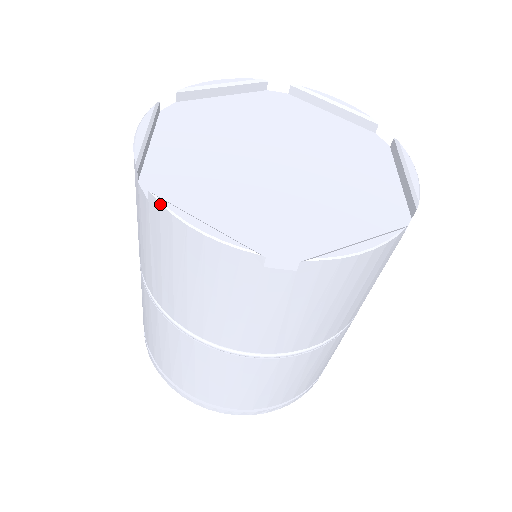
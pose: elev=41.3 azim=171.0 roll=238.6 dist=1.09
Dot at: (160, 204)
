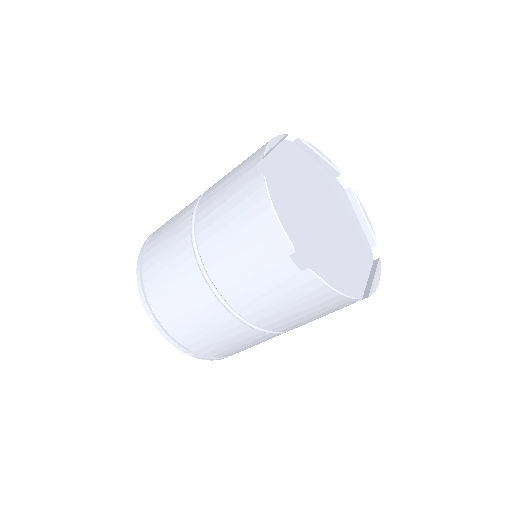
Dot at: (265, 184)
